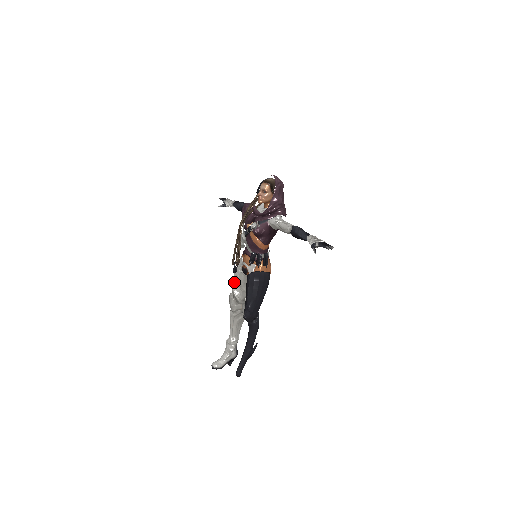
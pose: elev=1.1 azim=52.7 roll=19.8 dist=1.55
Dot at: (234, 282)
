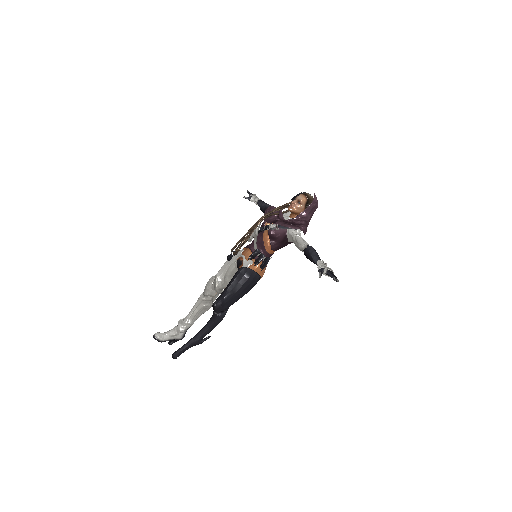
Dot at: (222, 268)
